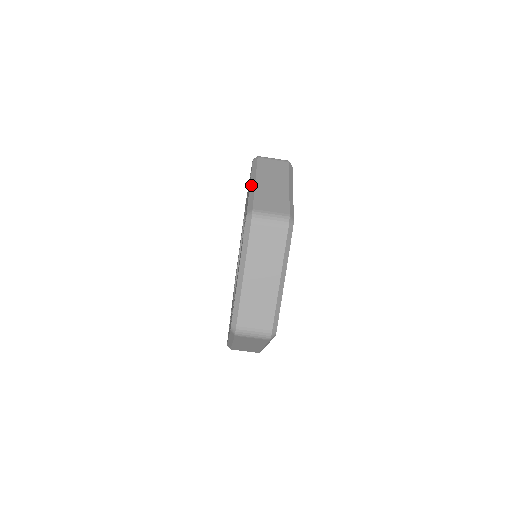
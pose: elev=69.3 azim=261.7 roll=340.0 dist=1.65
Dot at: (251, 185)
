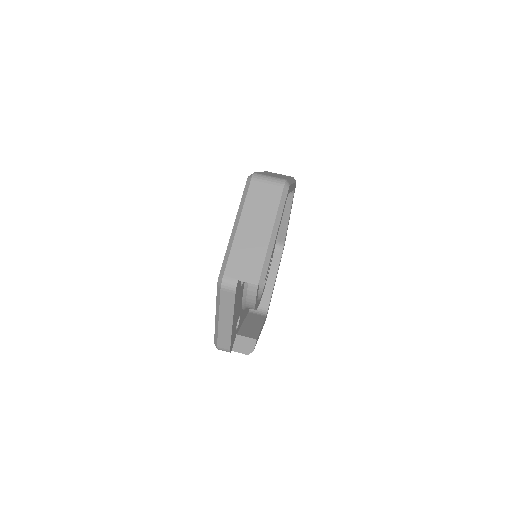
Dot at: occluded
